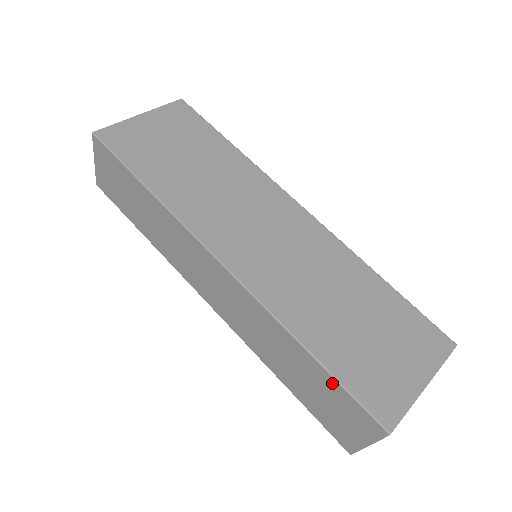
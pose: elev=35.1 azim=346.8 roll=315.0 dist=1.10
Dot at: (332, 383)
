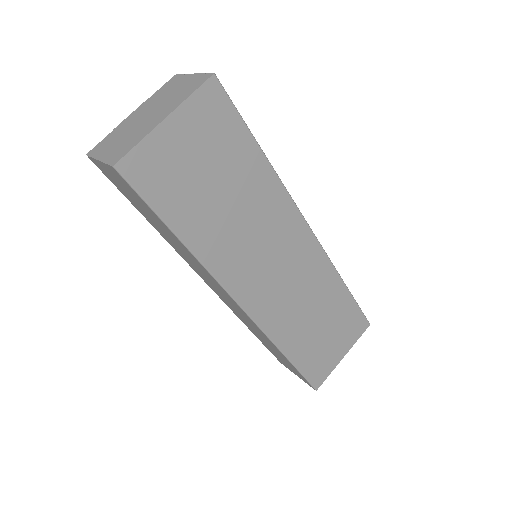
Dot at: (293, 367)
